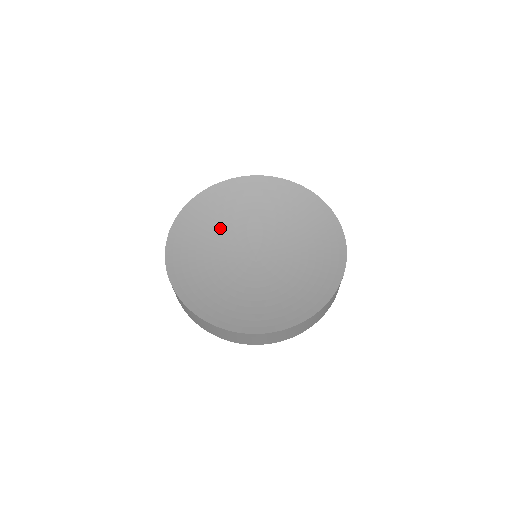
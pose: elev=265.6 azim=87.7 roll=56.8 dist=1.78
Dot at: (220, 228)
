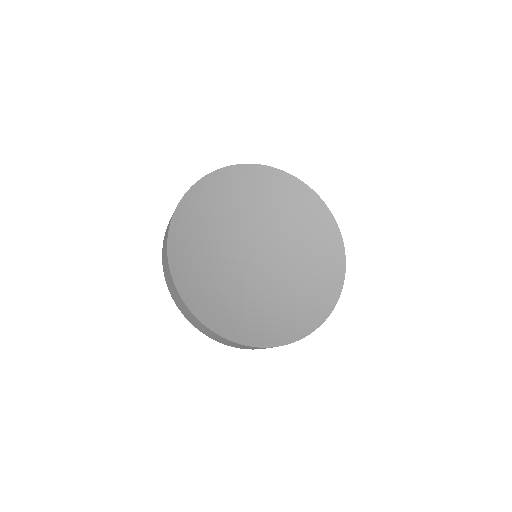
Dot at: (229, 215)
